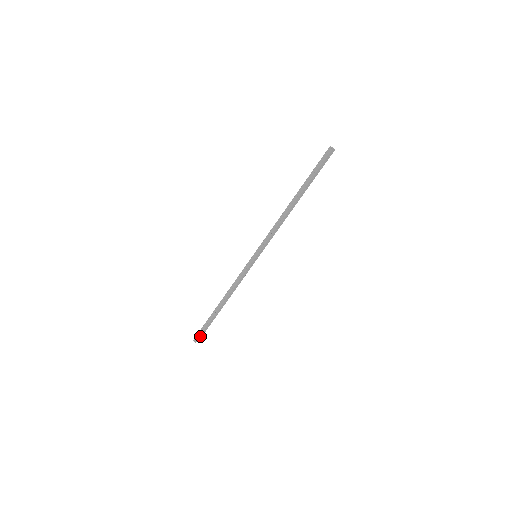
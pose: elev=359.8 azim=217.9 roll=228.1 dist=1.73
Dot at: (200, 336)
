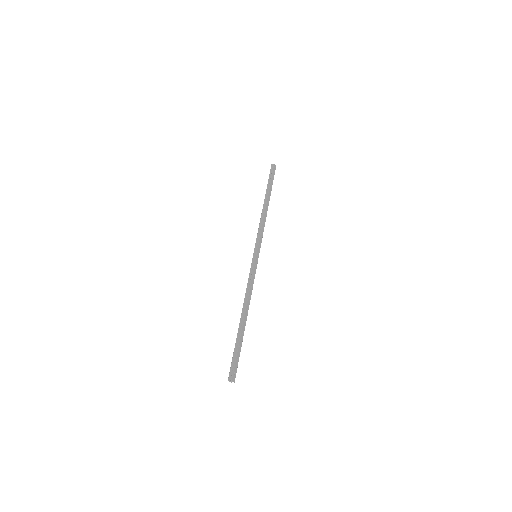
Dot at: (234, 369)
